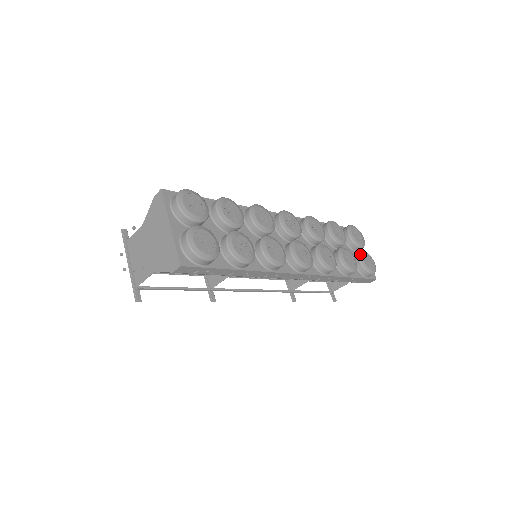
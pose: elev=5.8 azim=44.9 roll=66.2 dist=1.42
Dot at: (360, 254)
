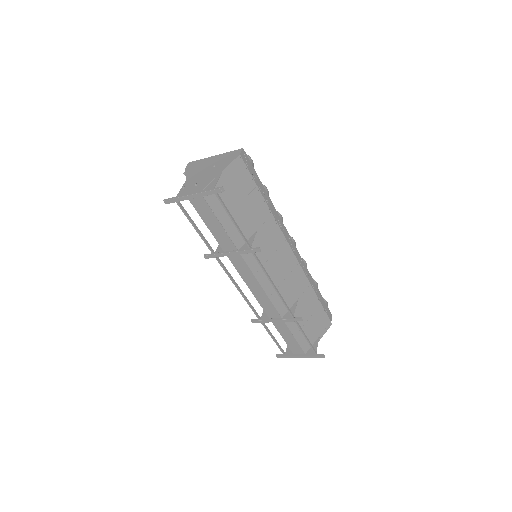
Dot at: occluded
